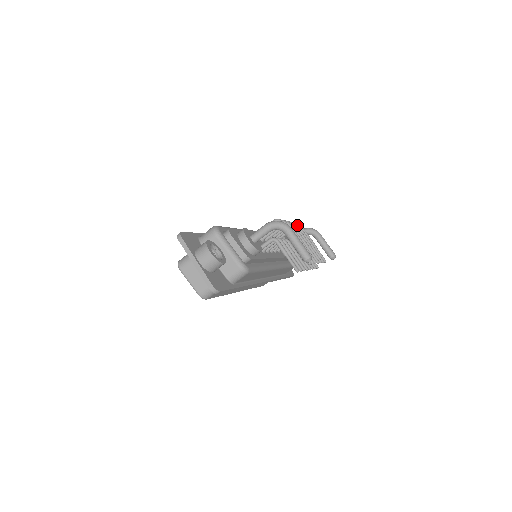
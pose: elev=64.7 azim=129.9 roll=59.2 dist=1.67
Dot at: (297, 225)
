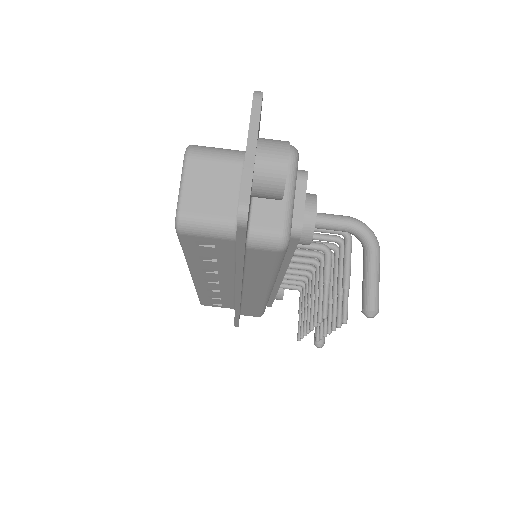
Dot at: occluded
